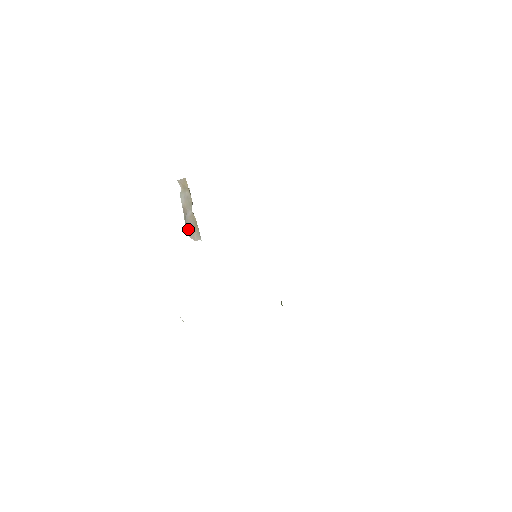
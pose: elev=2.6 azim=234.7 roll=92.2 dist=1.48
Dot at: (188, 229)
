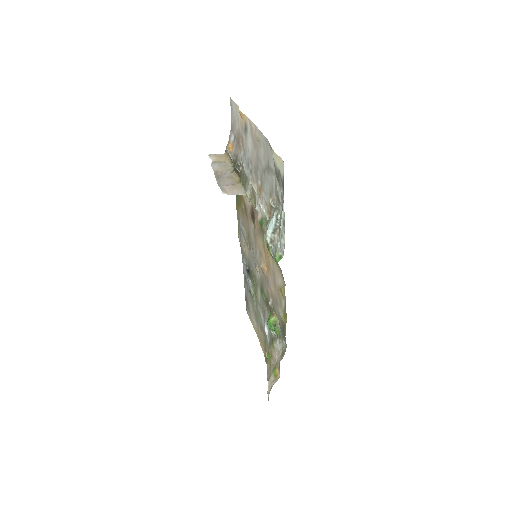
Dot at: (223, 185)
